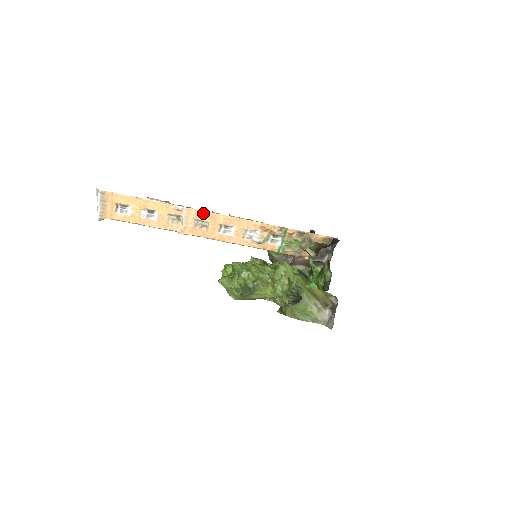
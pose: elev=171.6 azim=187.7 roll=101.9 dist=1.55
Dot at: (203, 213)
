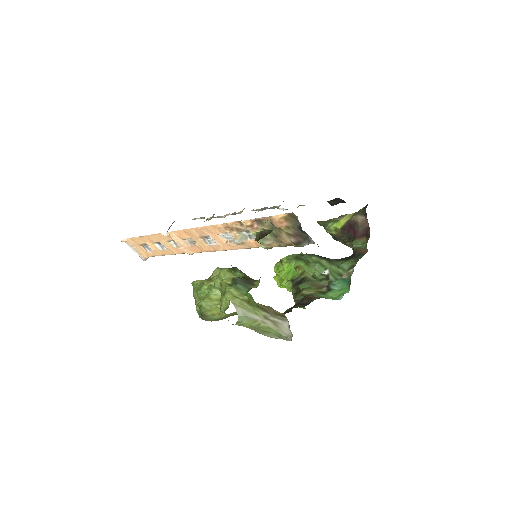
Dot at: (181, 232)
